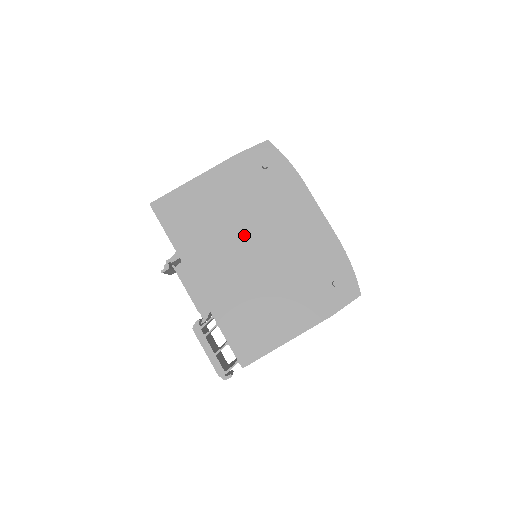
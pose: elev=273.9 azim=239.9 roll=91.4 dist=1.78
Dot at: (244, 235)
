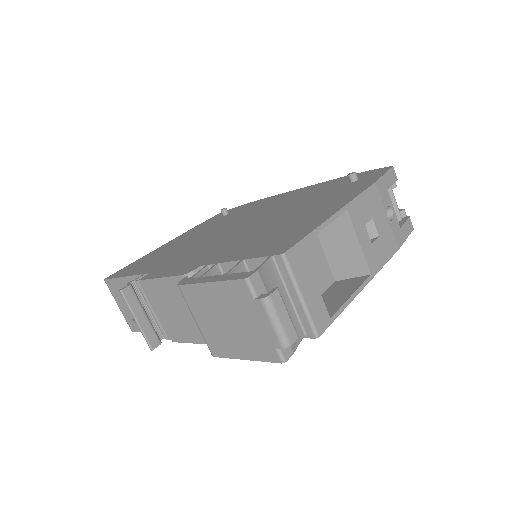
Dot at: (222, 230)
